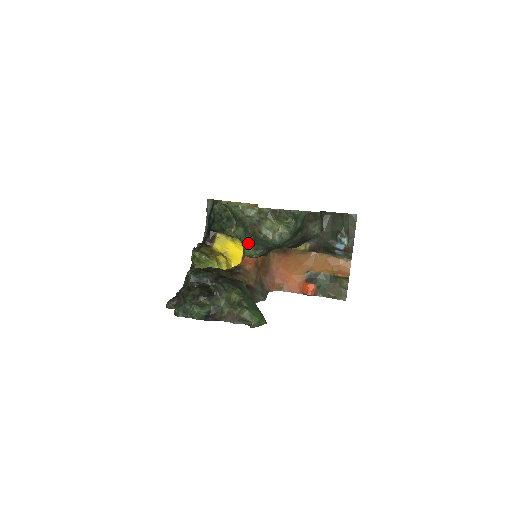
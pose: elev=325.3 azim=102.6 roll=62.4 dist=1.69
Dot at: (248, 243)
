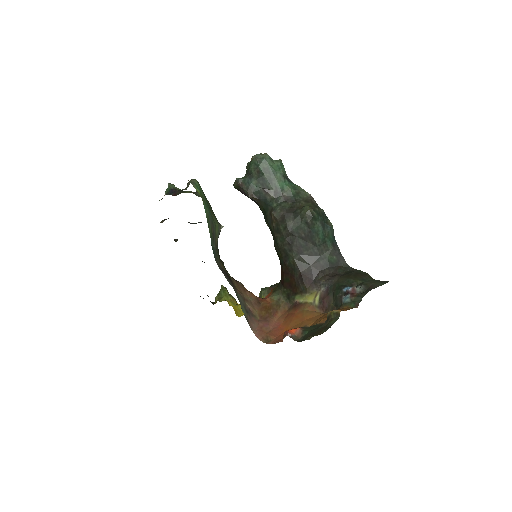
Dot at: occluded
